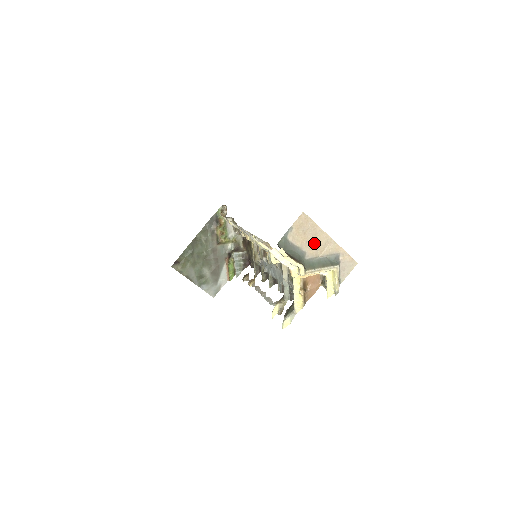
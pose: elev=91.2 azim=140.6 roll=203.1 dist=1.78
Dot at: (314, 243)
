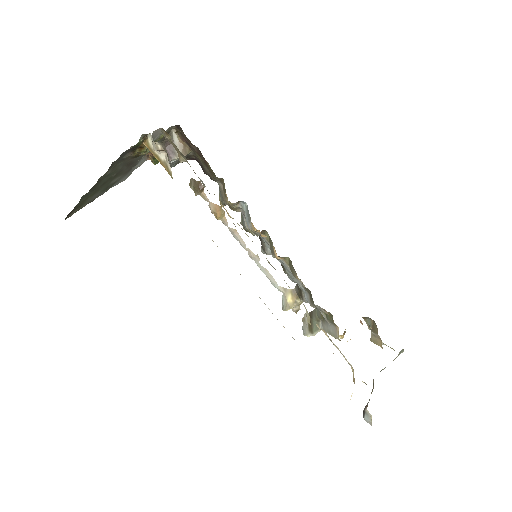
Dot at: occluded
